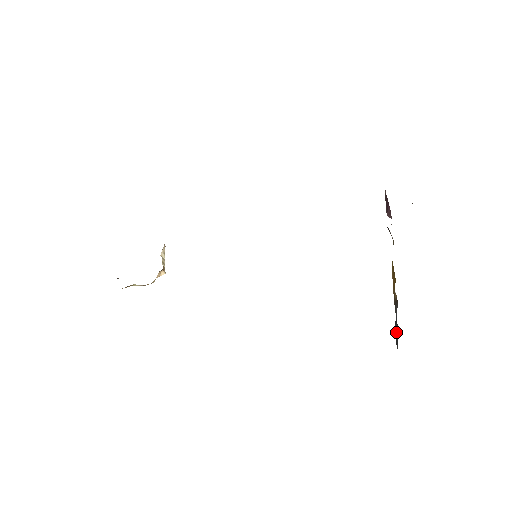
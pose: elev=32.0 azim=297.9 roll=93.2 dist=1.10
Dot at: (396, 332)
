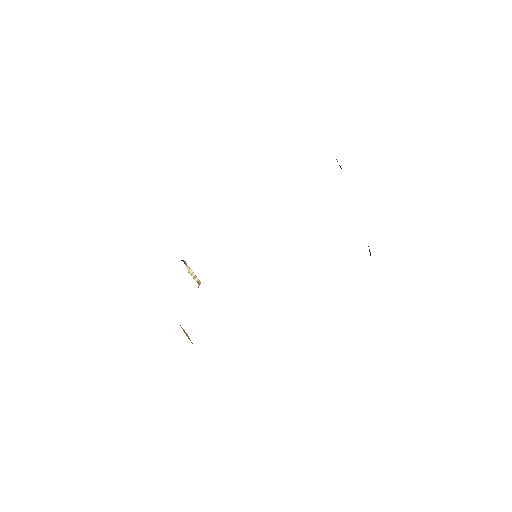
Dot at: occluded
